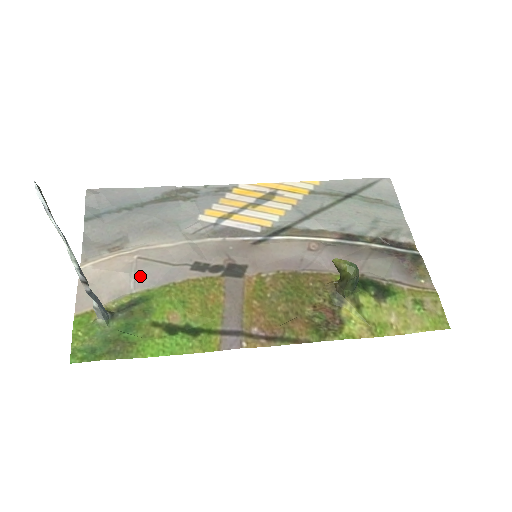
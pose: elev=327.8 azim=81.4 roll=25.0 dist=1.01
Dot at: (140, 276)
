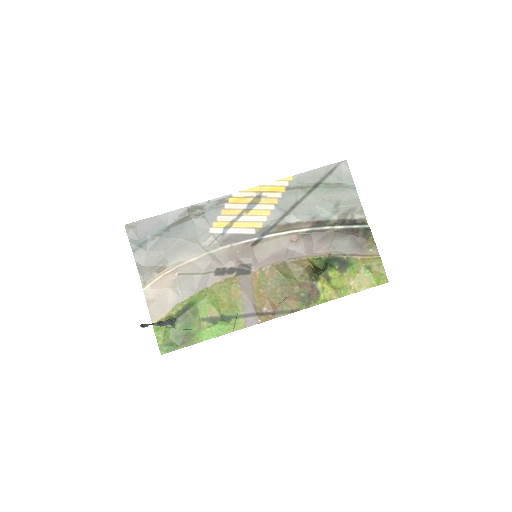
Dot at: (184, 288)
